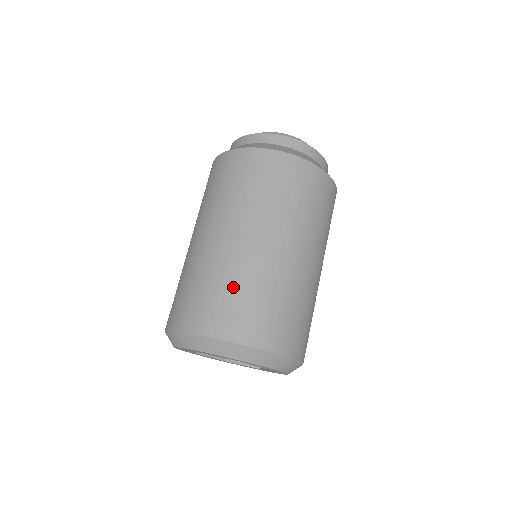
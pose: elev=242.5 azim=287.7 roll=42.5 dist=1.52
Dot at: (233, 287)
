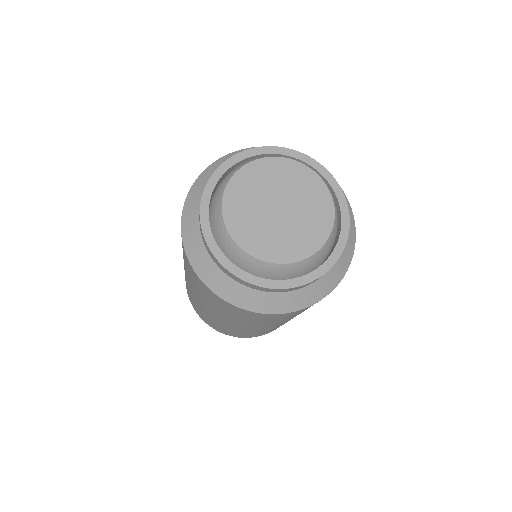
Dot at: occluded
